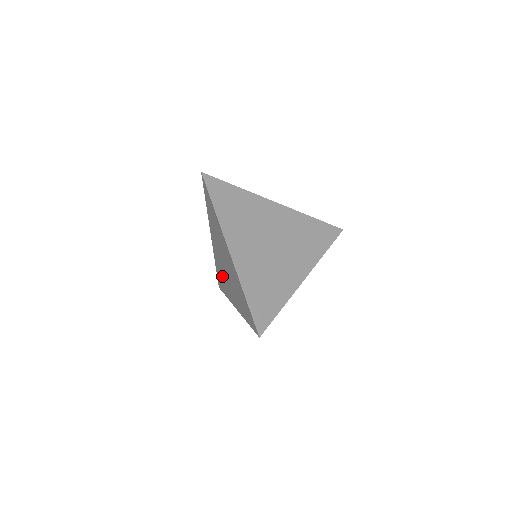
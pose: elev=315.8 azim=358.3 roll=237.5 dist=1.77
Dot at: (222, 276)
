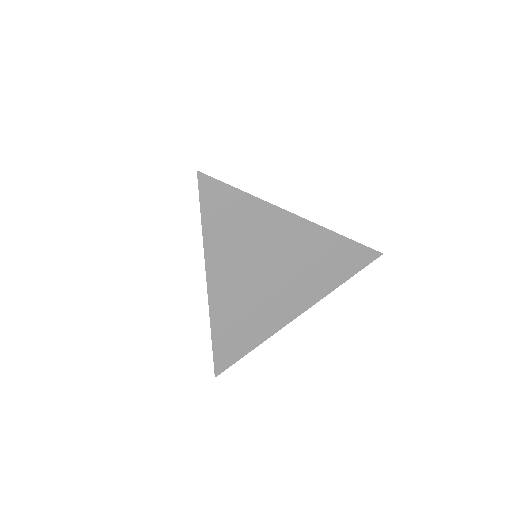
Dot at: occluded
